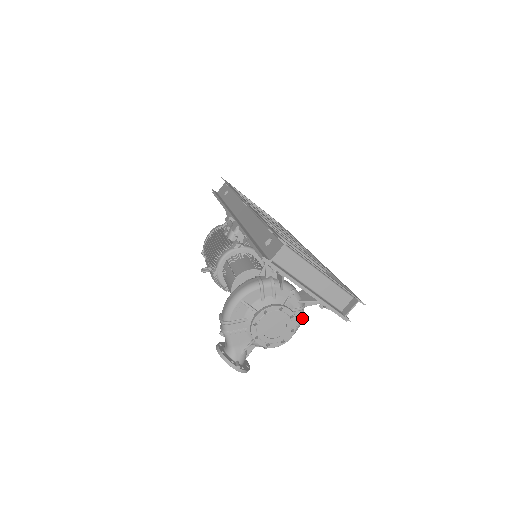
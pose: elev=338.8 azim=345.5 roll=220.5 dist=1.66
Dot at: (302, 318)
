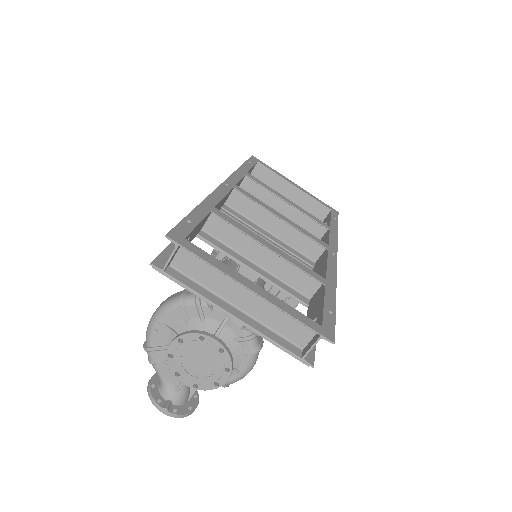
Dot at: (252, 352)
